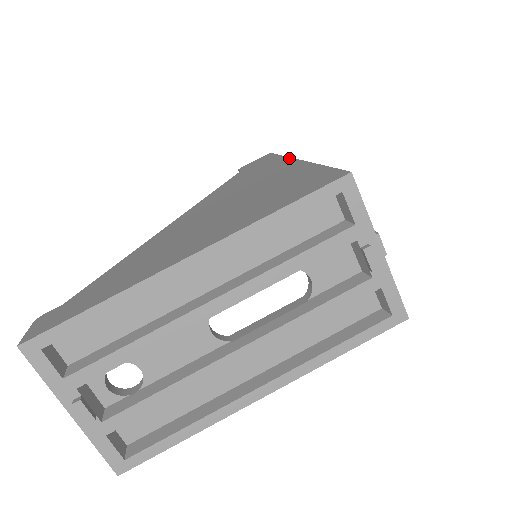
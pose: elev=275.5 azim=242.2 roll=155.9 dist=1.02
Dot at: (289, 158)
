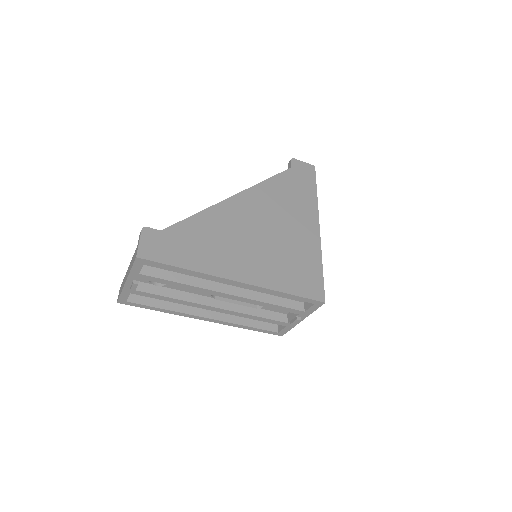
Dot at: (318, 211)
